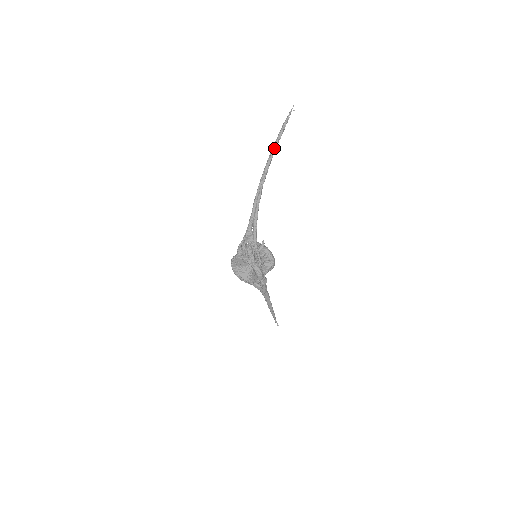
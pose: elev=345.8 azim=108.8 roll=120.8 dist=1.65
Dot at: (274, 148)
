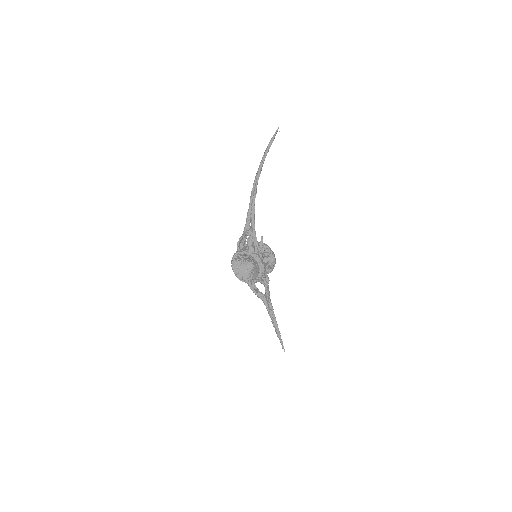
Dot at: (265, 155)
